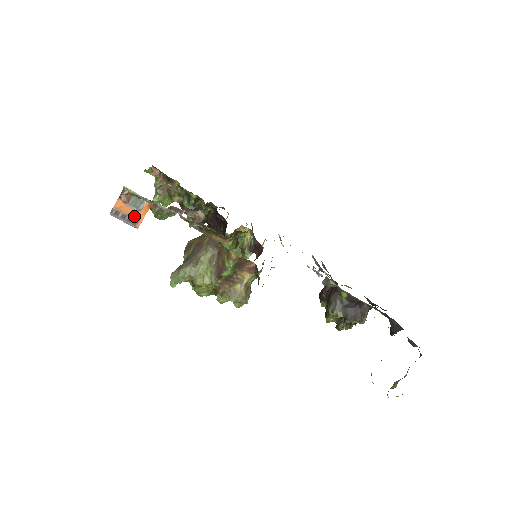
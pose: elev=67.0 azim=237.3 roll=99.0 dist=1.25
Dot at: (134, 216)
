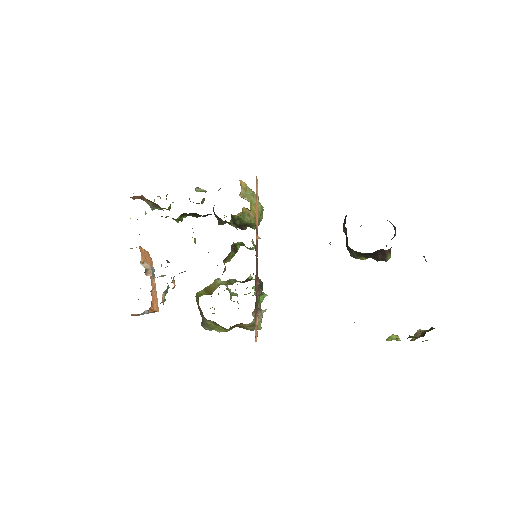
Dot at: (149, 312)
